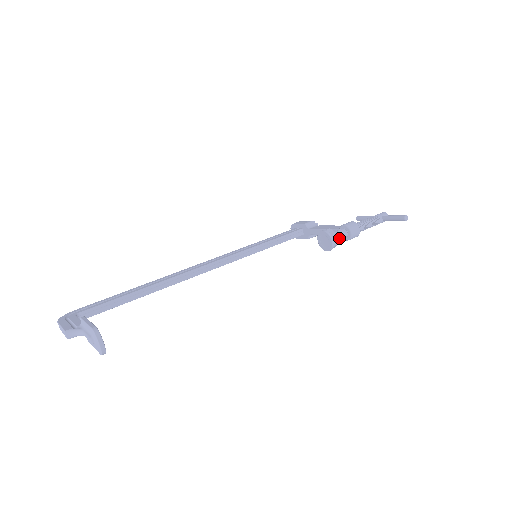
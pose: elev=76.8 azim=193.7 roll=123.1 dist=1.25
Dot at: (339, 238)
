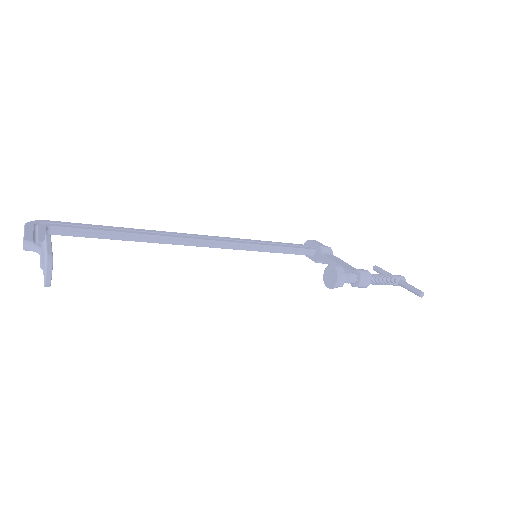
Dot at: (346, 281)
